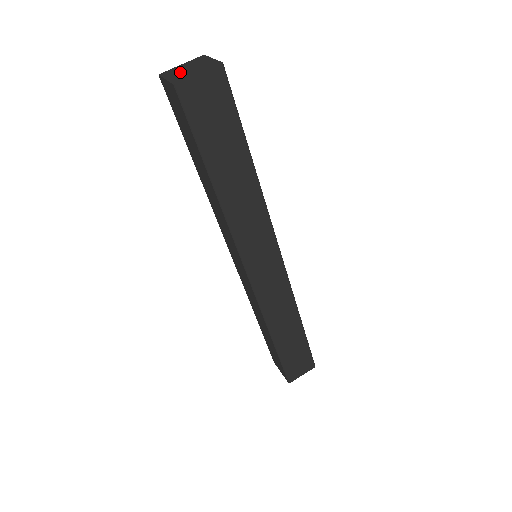
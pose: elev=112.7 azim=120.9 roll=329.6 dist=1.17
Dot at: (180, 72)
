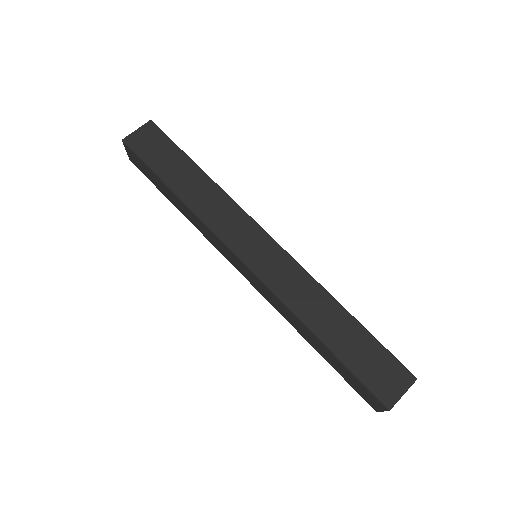
Dot at: occluded
